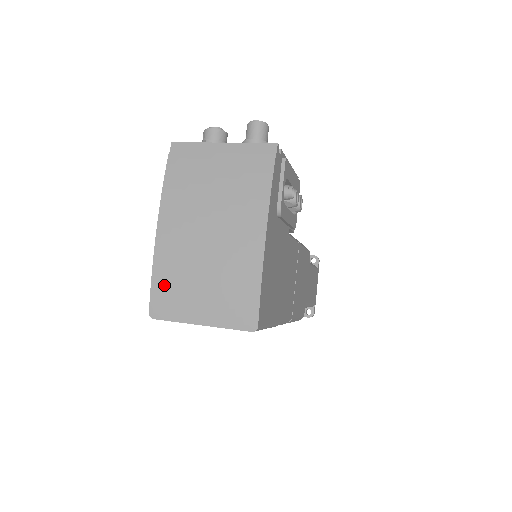
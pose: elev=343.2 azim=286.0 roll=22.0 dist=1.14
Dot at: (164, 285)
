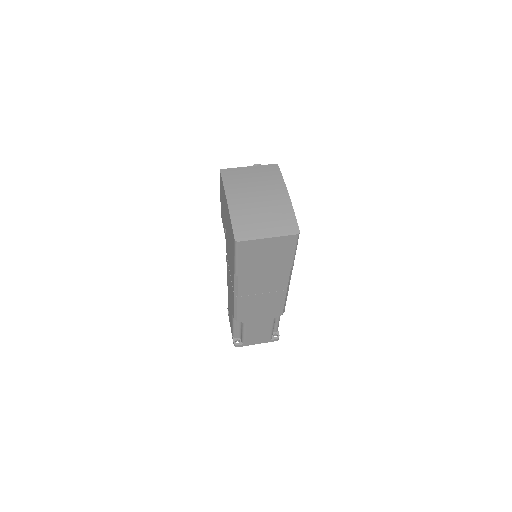
Dot at: (240, 224)
